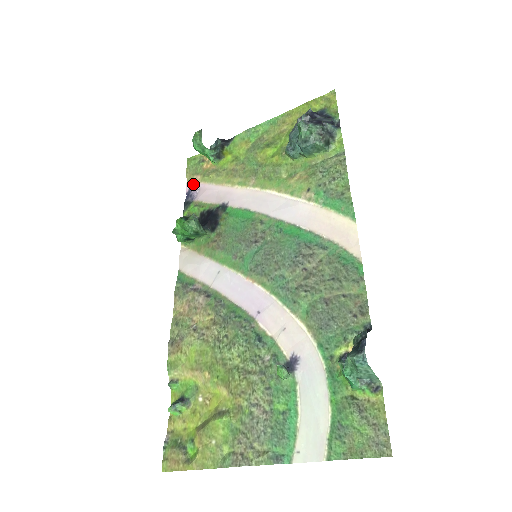
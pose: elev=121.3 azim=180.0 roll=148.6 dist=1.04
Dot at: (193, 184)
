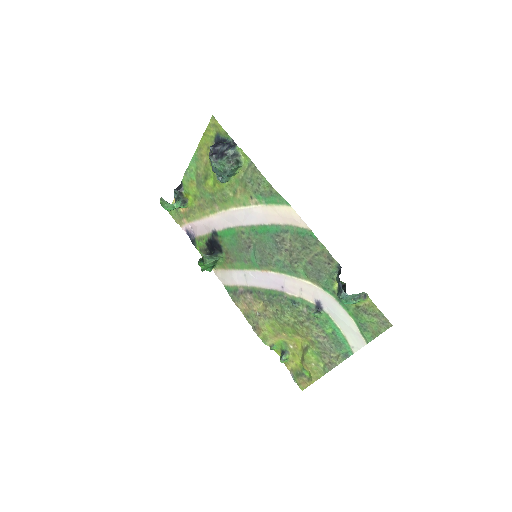
Dot at: (185, 227)
